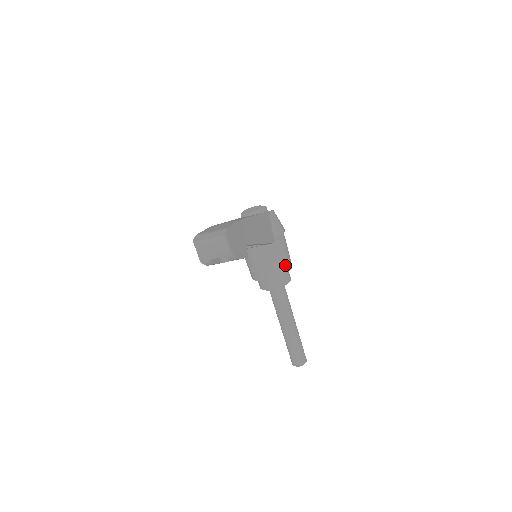
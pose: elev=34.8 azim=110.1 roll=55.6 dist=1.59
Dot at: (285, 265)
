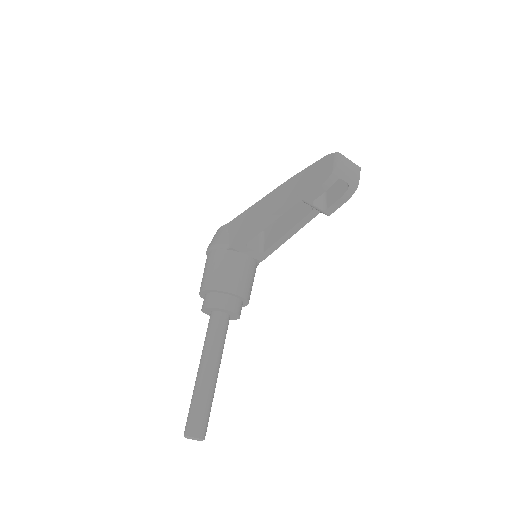
Dot at: occluded
